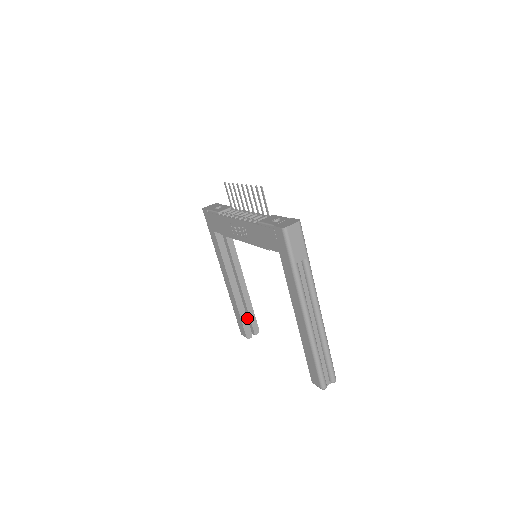
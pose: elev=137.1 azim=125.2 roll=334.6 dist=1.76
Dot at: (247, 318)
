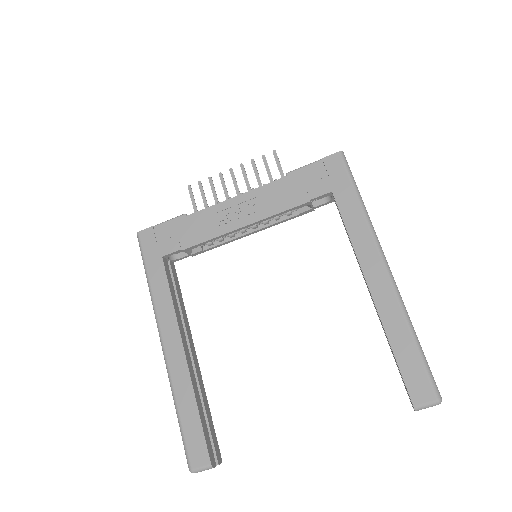
Dot at: occluded
